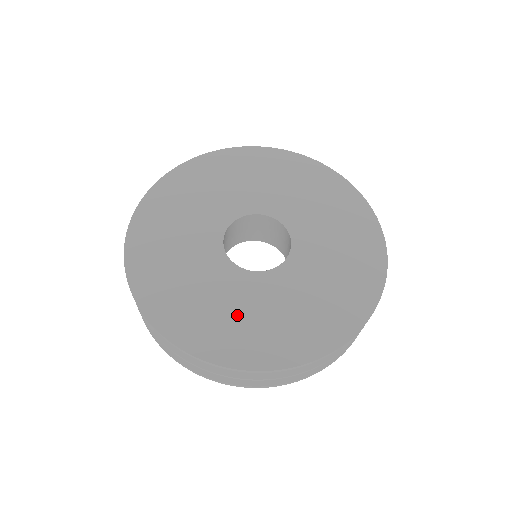
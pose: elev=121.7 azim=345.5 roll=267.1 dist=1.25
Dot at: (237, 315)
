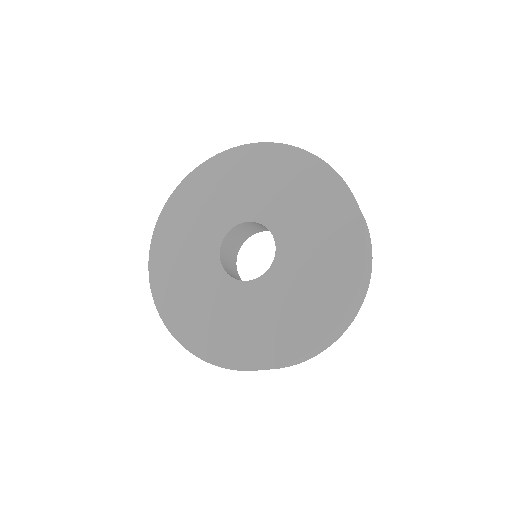
Dot at: (216, 317)
